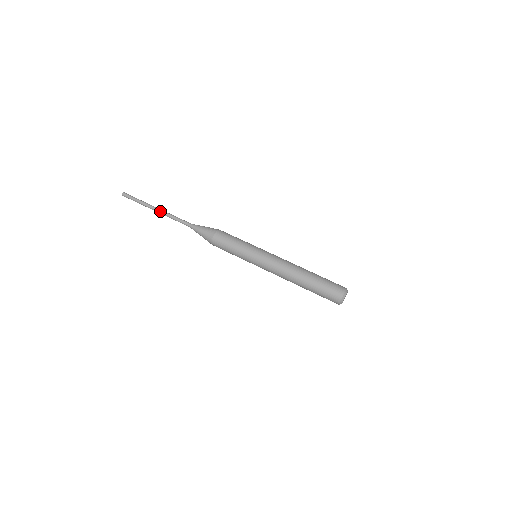
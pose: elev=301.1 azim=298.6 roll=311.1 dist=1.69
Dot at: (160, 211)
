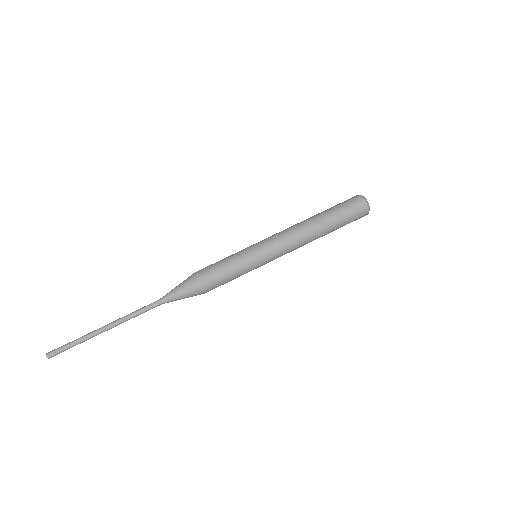
Dot at: (113, 326)
